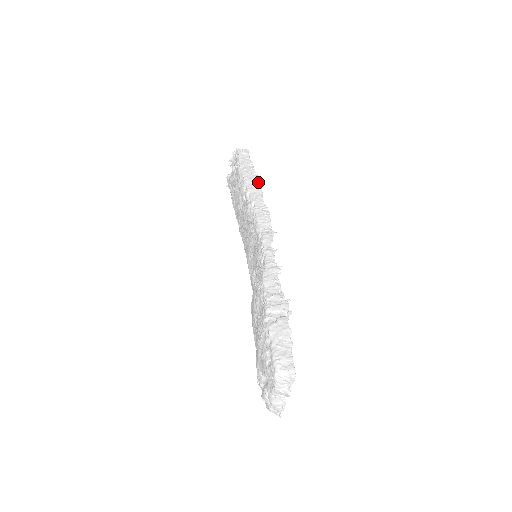
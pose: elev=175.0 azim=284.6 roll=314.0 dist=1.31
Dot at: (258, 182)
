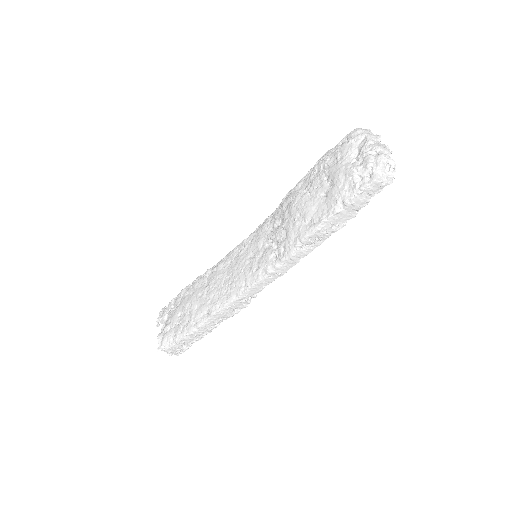
Dot at: occluded
